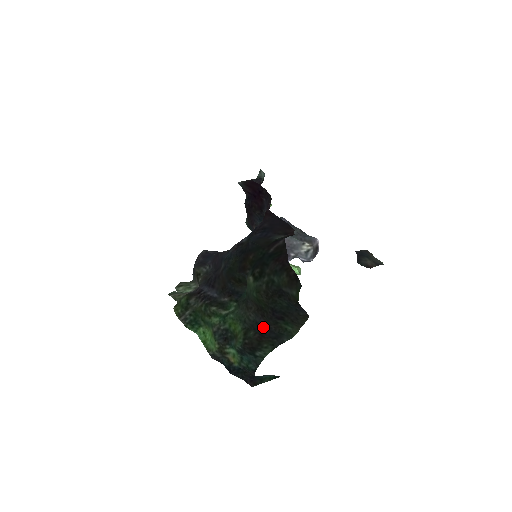
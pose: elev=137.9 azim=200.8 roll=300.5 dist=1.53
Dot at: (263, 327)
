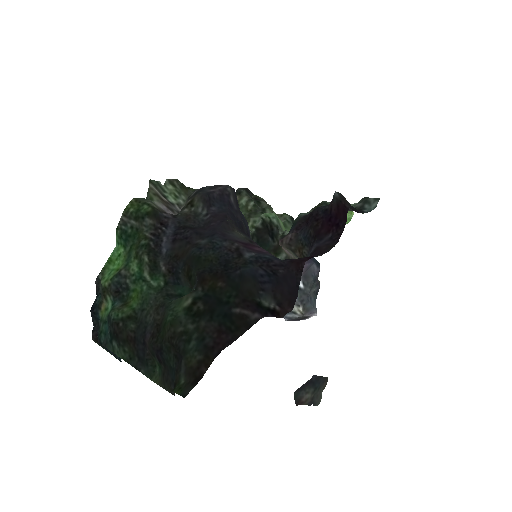
Dot at: (144, 339)
